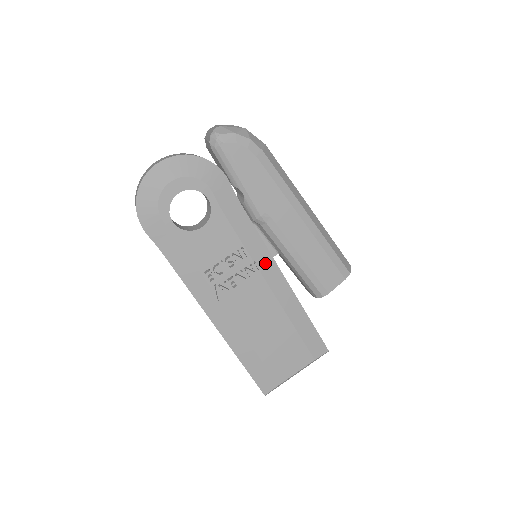
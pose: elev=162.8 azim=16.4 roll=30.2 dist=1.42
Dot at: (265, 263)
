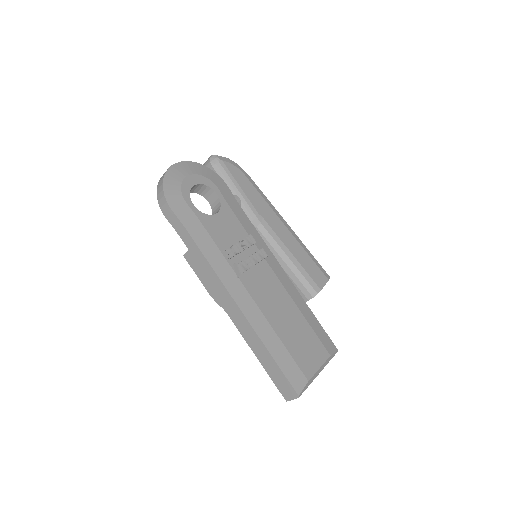
Dot at: occluded
